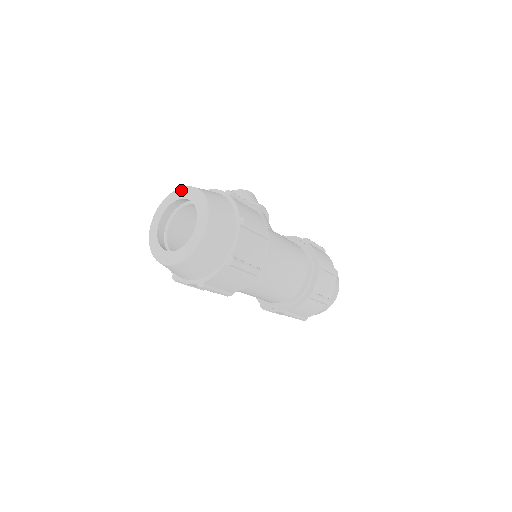
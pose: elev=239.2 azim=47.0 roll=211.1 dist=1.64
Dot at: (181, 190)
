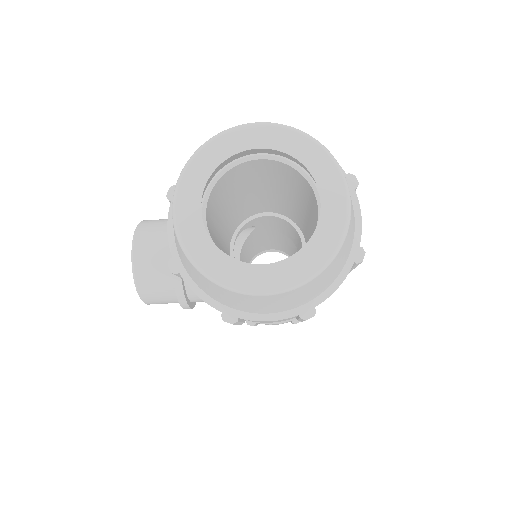
Dot at: (191, 169)
